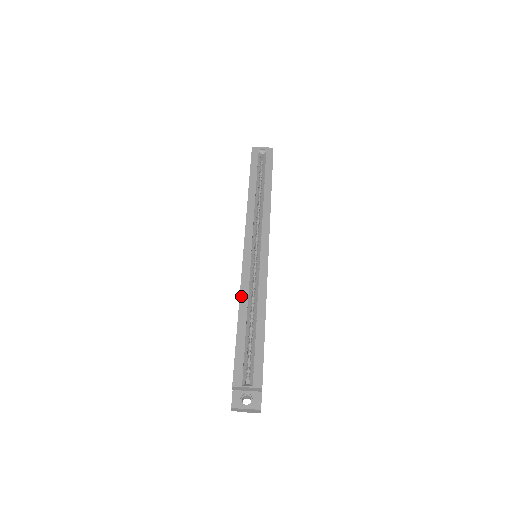
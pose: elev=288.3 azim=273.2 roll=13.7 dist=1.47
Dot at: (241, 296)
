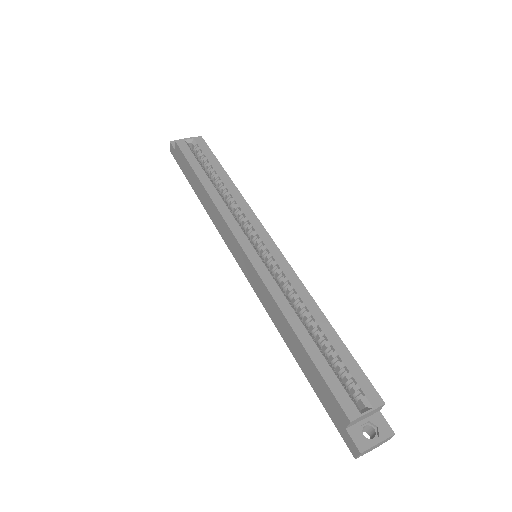
Dot at: (280, 305)
